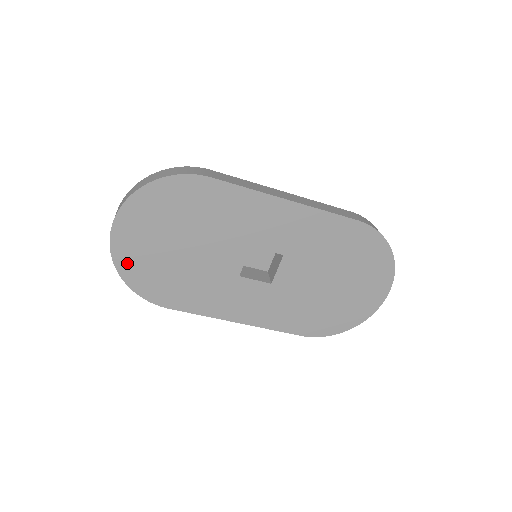
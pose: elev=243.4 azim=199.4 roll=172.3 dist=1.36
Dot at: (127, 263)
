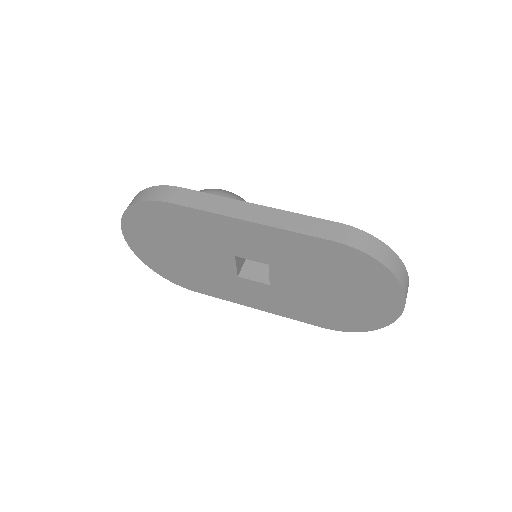
Dot at: (148, 259)
